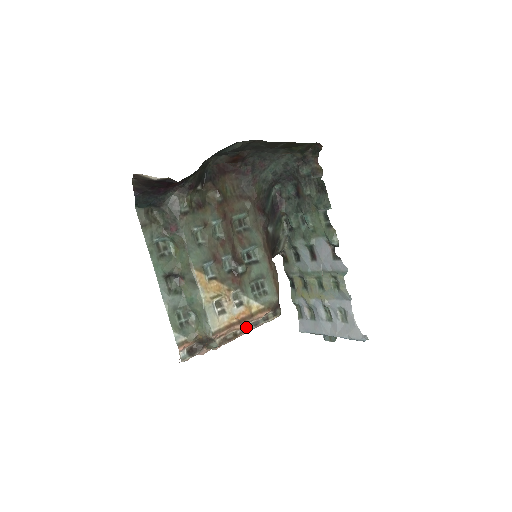
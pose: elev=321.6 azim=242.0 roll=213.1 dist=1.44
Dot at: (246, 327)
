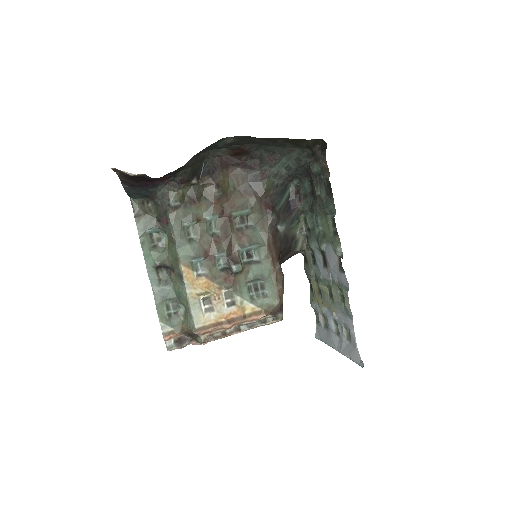
Dot at: (238, 327)
